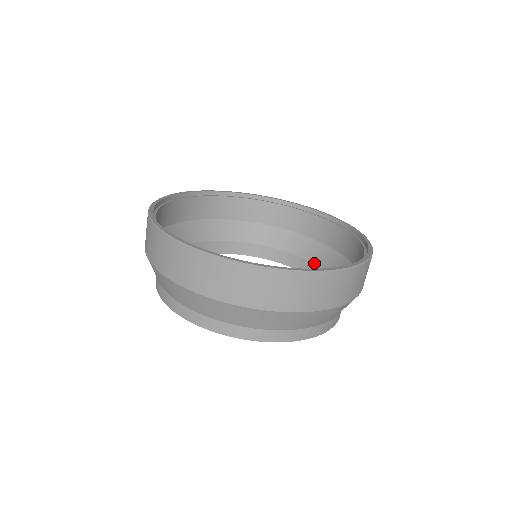
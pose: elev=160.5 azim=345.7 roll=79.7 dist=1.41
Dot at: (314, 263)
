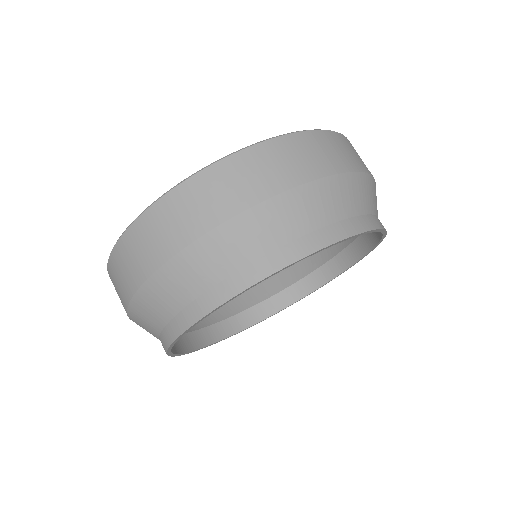
Dot at: (262, 300)
